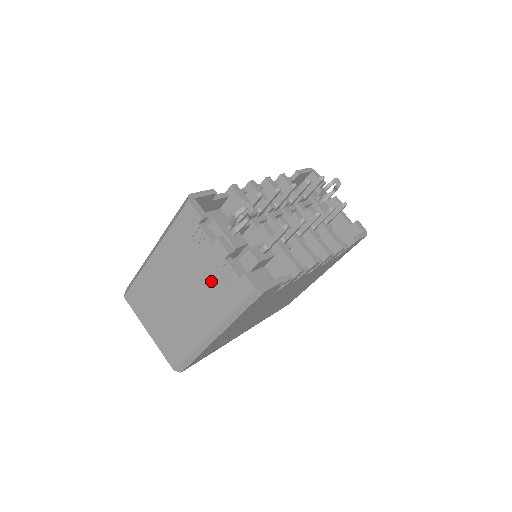
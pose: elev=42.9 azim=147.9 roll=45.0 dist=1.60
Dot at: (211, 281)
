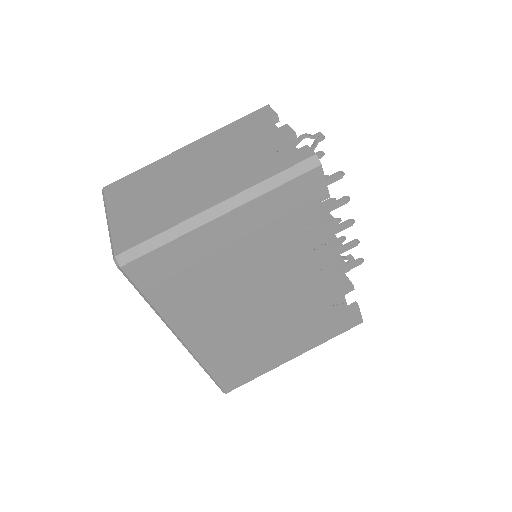
Dot at: (255, 156)
